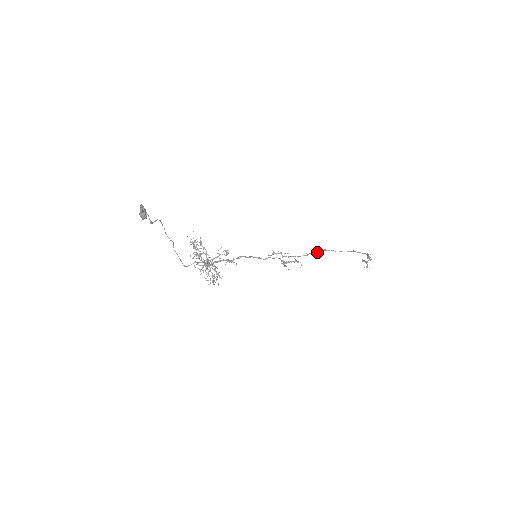
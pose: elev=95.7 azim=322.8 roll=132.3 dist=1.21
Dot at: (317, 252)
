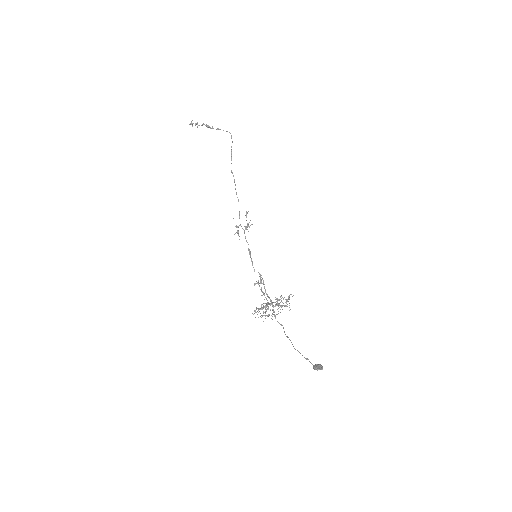
Dot at: occluded
